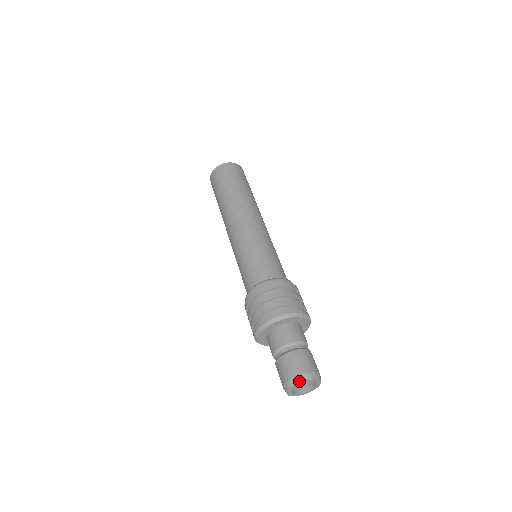
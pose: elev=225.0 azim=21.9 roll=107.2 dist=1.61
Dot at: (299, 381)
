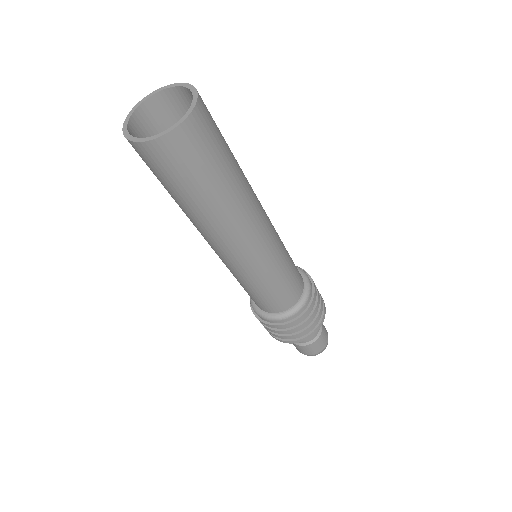
Dot at: occluded
